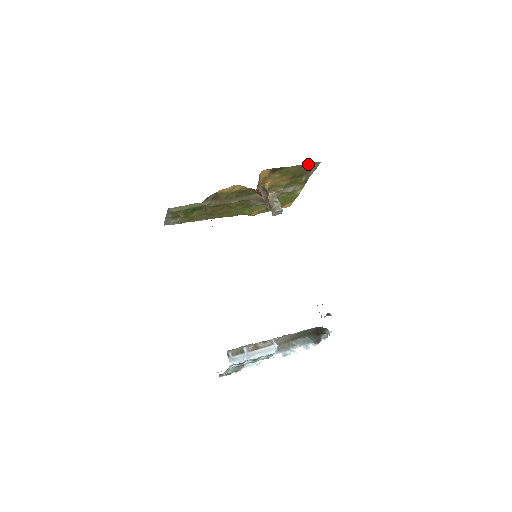
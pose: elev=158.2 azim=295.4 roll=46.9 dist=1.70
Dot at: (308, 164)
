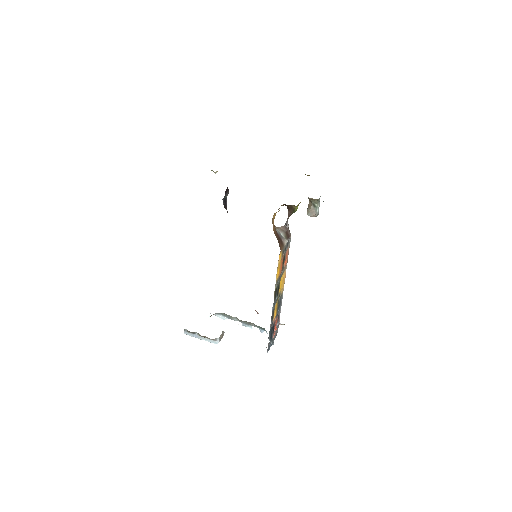
Dot at: occluded
